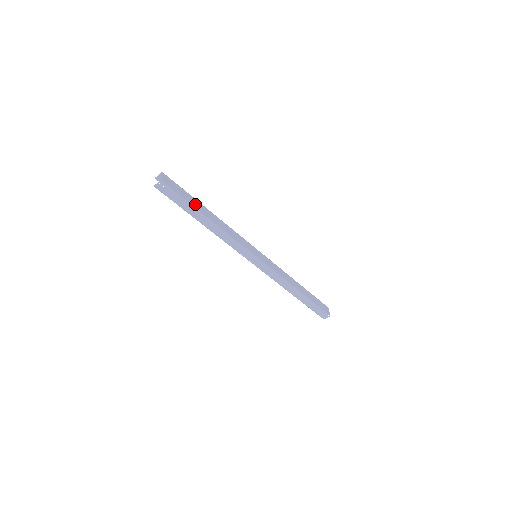
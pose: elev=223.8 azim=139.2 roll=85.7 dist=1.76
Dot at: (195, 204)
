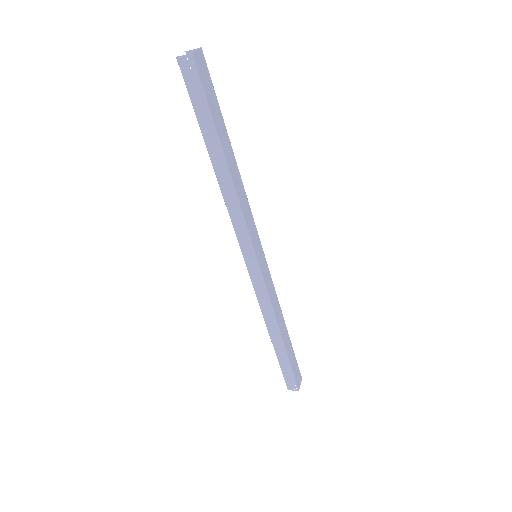
Dot at: (220, 127)
